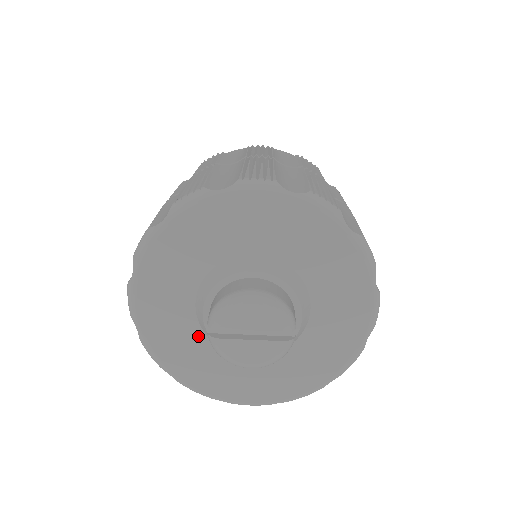
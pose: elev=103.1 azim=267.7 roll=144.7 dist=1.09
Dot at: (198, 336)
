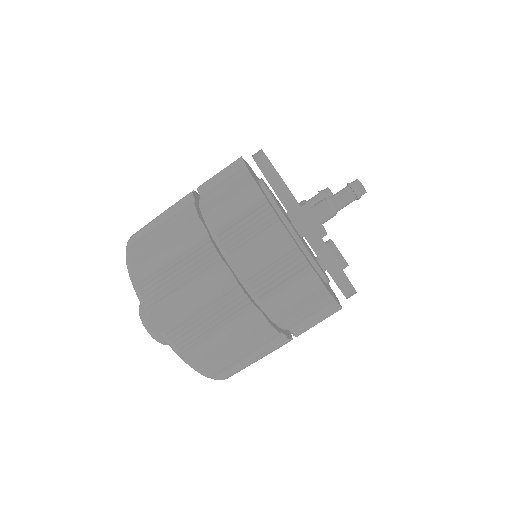
Dot at: occluded
